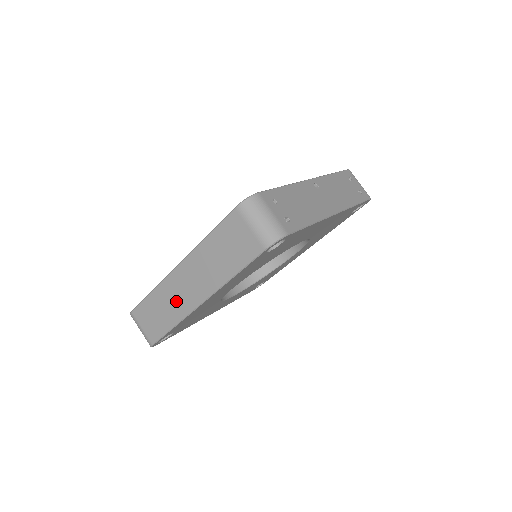
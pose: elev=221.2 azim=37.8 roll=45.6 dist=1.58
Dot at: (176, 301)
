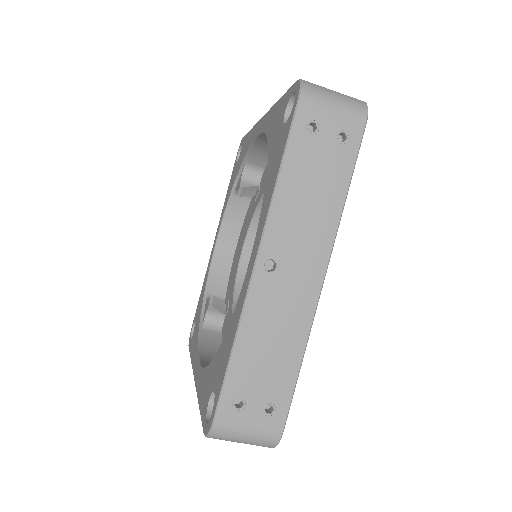
Dot at: occluded
